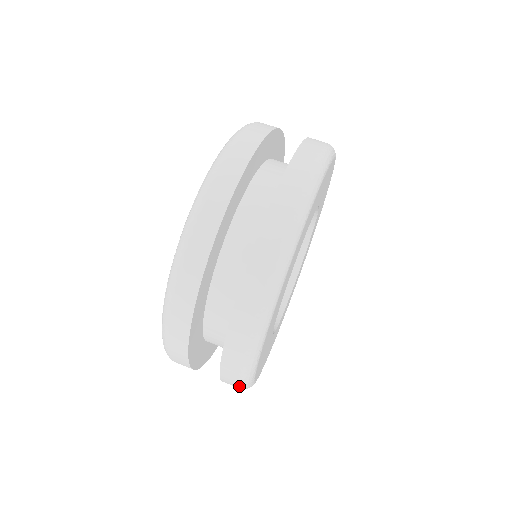
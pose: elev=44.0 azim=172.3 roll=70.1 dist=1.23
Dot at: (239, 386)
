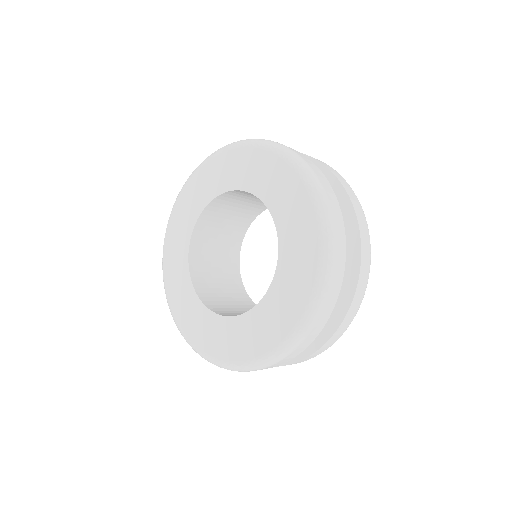
Dot at: occluded
